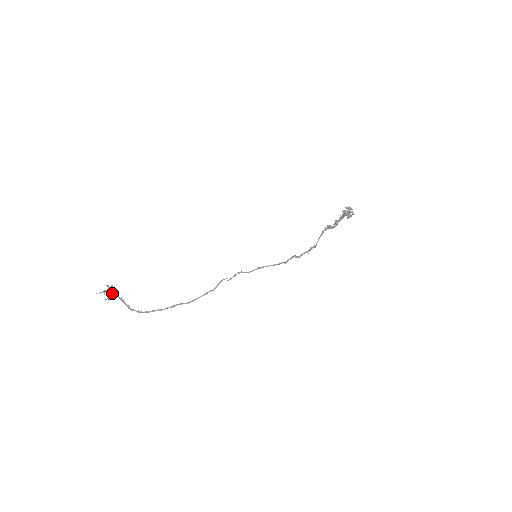
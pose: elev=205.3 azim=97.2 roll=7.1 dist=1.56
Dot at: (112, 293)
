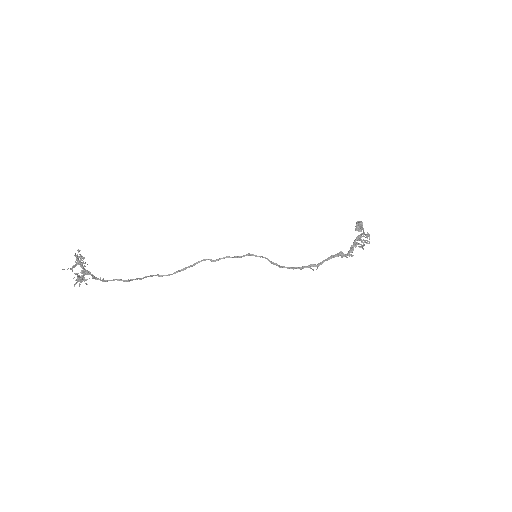
Dot at: (83, 274)
